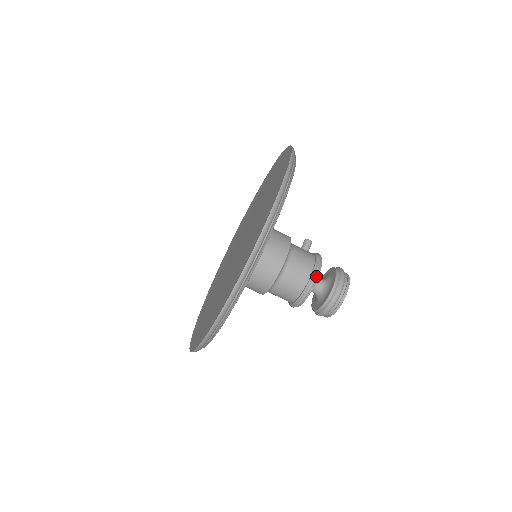
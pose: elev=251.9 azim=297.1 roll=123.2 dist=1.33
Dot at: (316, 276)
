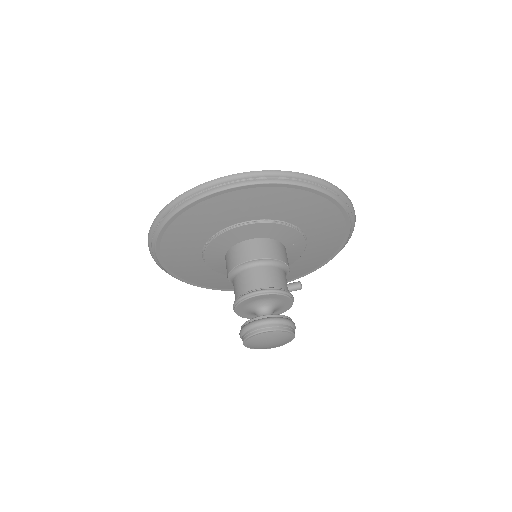
Dot at: (256, 292)
